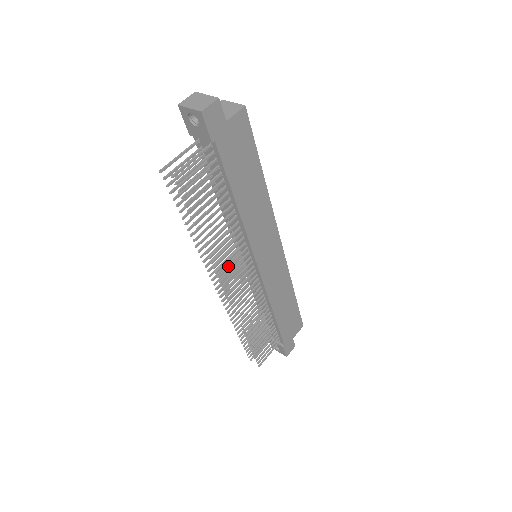
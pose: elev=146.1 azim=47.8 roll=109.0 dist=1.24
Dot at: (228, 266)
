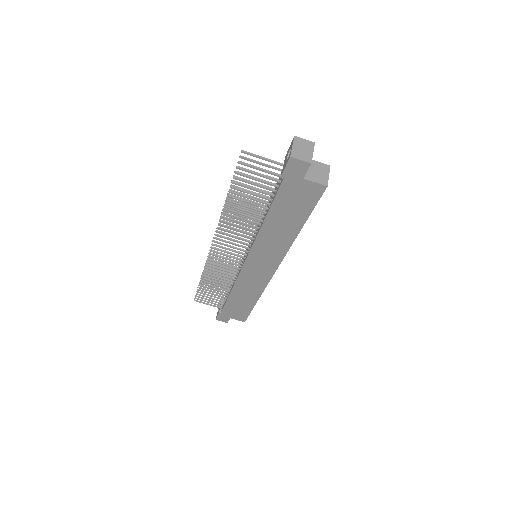
Dot at: (228, 238)
